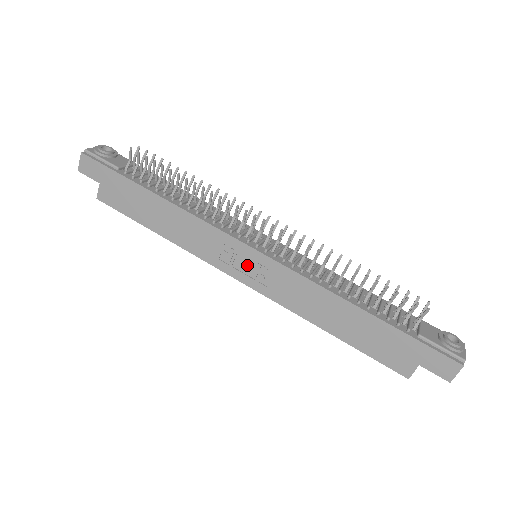
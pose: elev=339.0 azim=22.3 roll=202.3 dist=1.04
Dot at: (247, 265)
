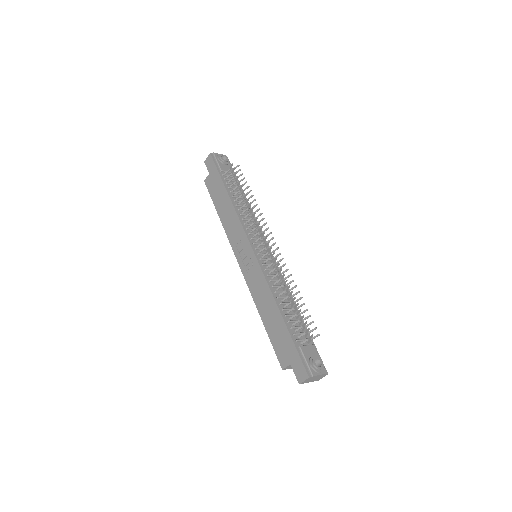
Dot at: (245, 256)
